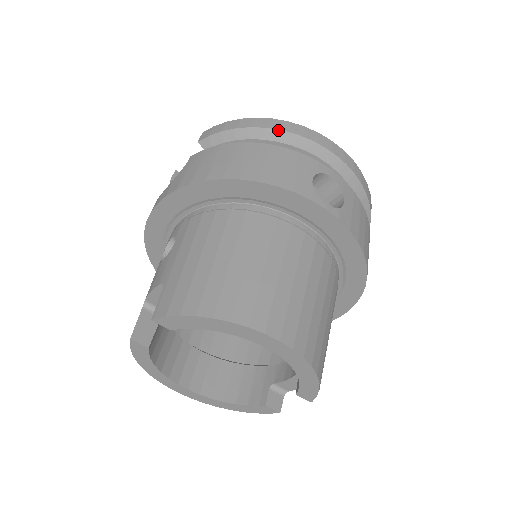
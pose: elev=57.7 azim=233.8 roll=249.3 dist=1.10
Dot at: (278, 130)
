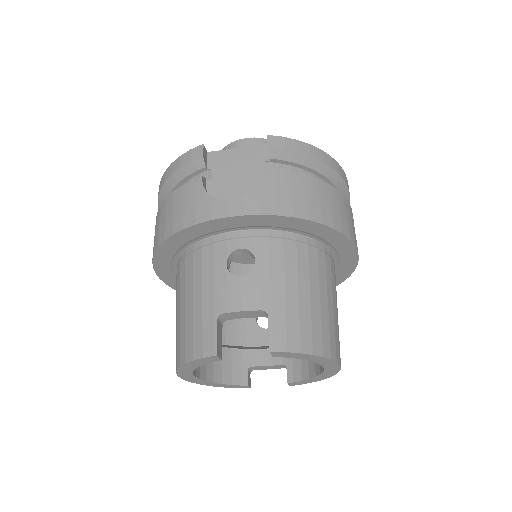
Dot at: (336, 172)
